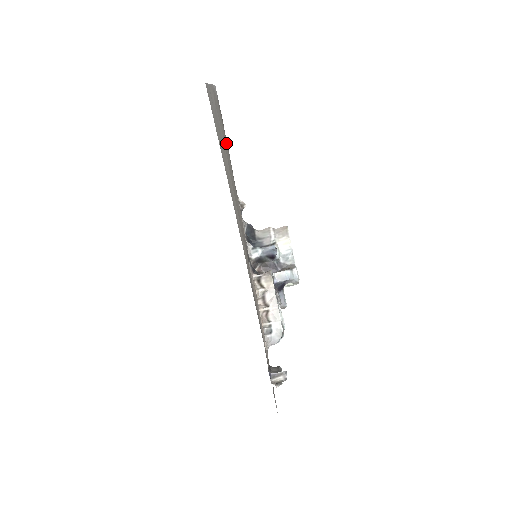
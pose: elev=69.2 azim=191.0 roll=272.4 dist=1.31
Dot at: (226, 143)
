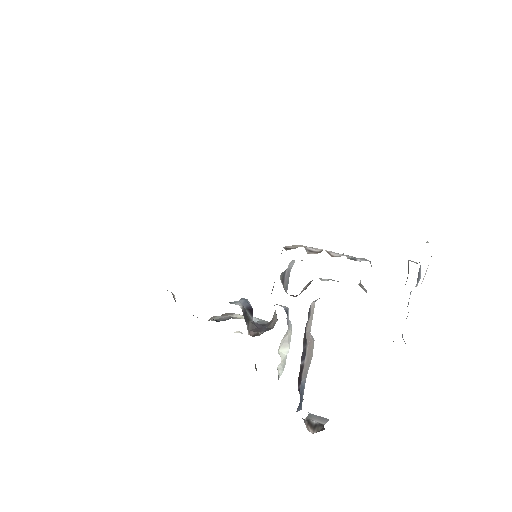
Dot at: occluded
